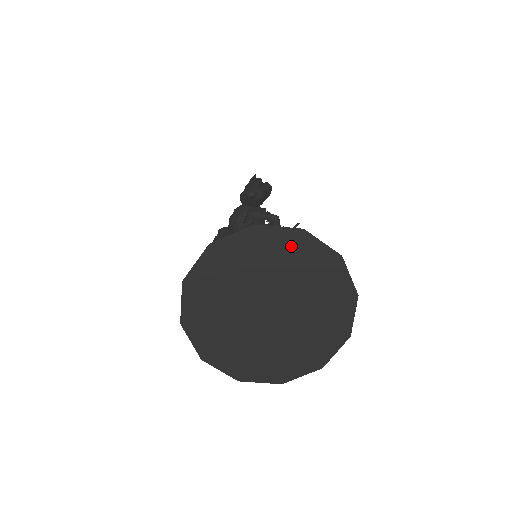
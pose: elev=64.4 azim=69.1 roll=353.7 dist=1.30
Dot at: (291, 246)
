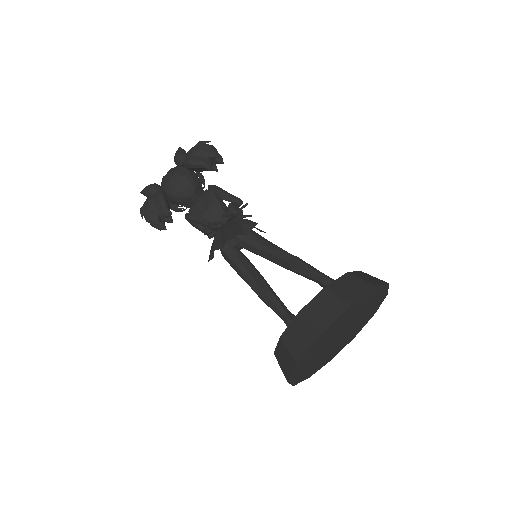
Dot at: (377, 295)
